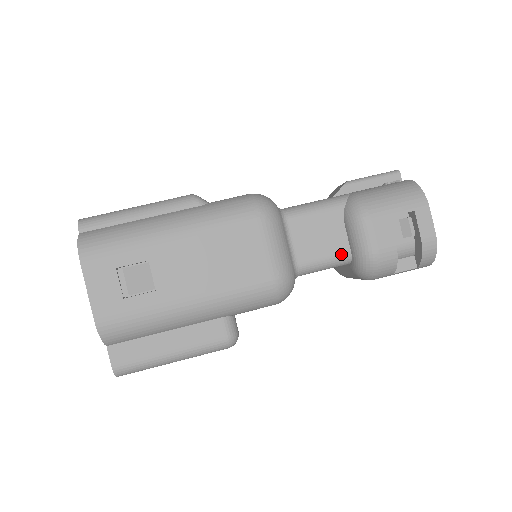
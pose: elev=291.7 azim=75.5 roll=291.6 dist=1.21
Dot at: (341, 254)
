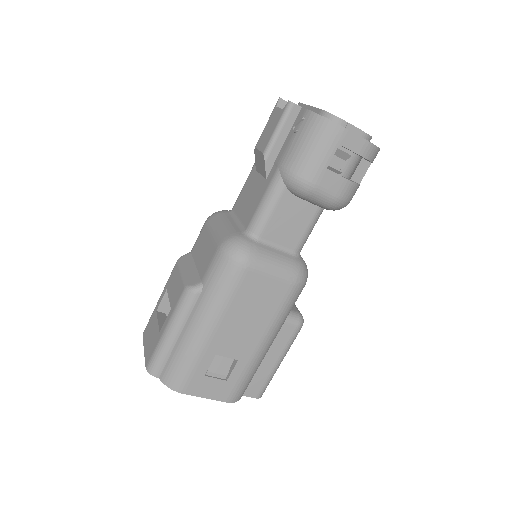
Dot at: (314, 215)
